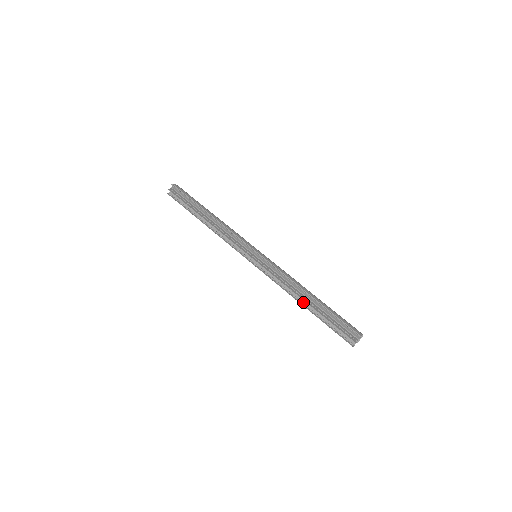
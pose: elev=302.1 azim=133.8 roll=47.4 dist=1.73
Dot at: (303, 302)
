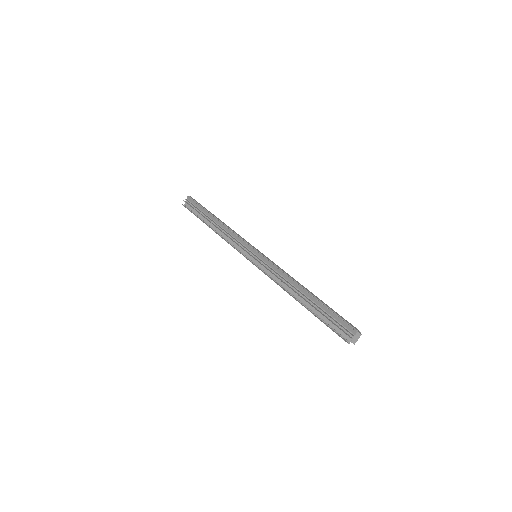
Dot at: (298, 298)
